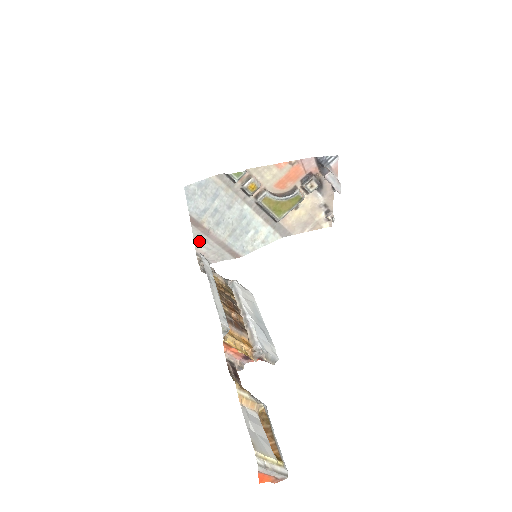
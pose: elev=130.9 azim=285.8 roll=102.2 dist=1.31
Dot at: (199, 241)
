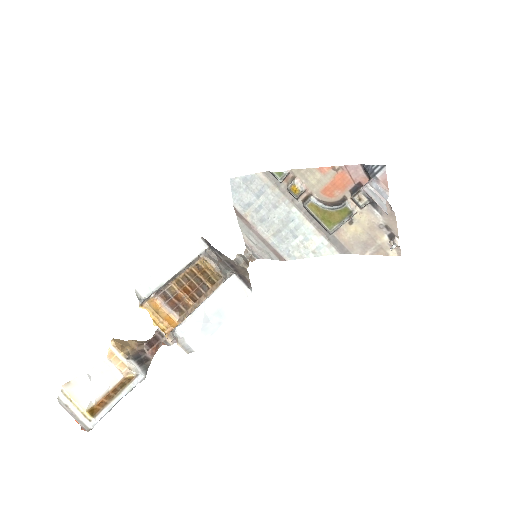
Dot at: (246, 233)
